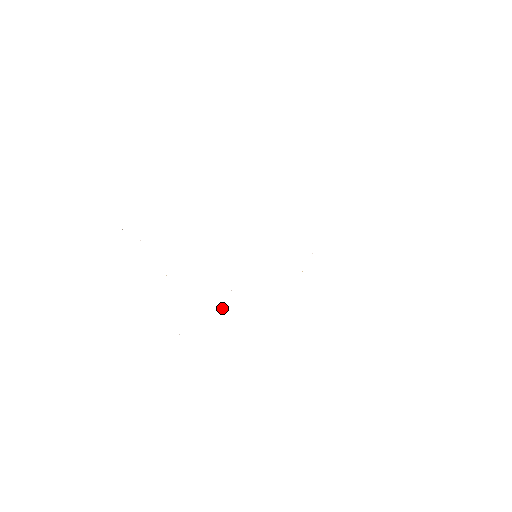
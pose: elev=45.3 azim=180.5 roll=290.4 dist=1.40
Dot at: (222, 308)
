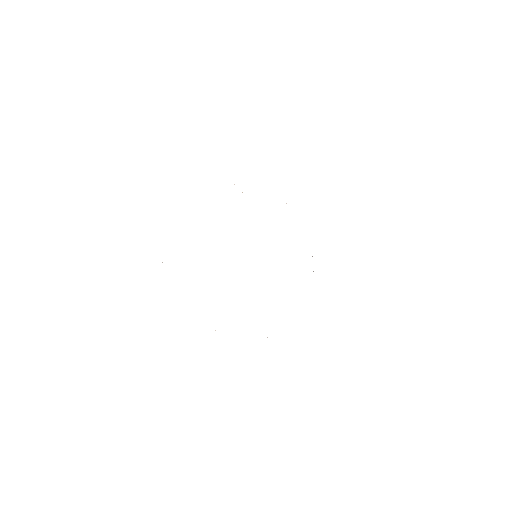
Dot at: occluded
